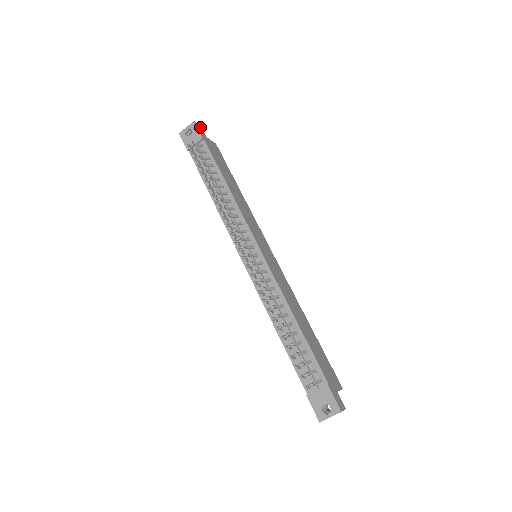
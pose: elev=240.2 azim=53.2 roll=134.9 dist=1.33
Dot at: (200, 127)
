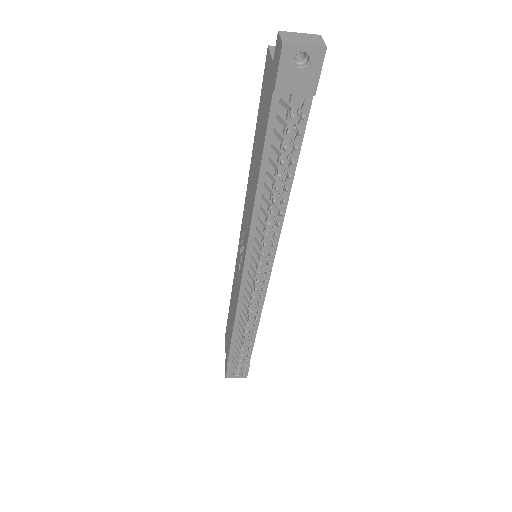
Dot at: occluded
